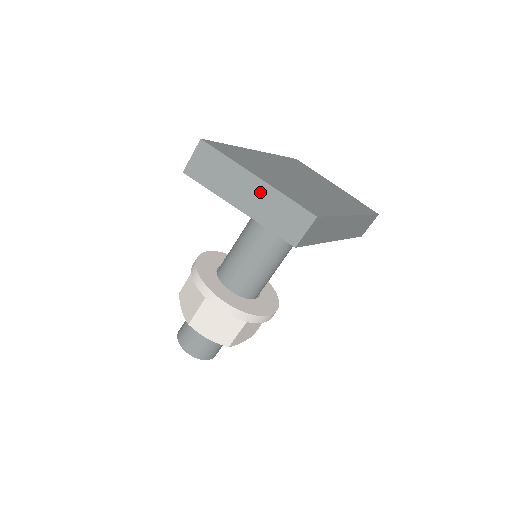
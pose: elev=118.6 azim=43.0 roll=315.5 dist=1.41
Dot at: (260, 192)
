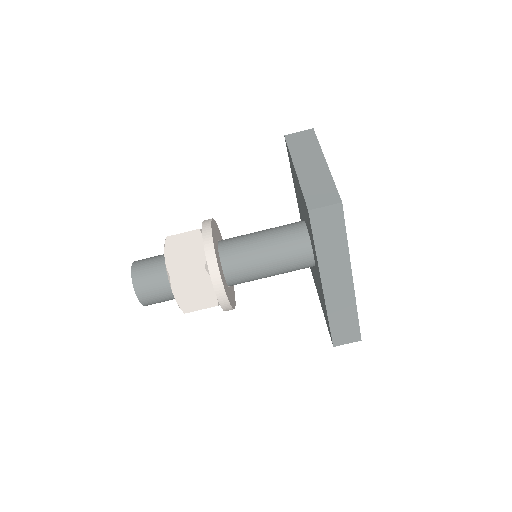
Dot at: (319, 169)
